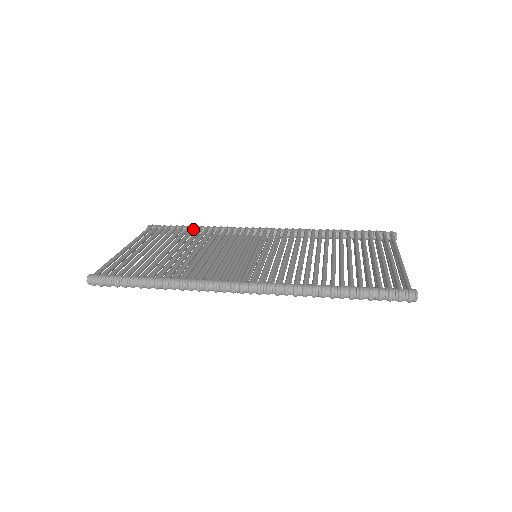
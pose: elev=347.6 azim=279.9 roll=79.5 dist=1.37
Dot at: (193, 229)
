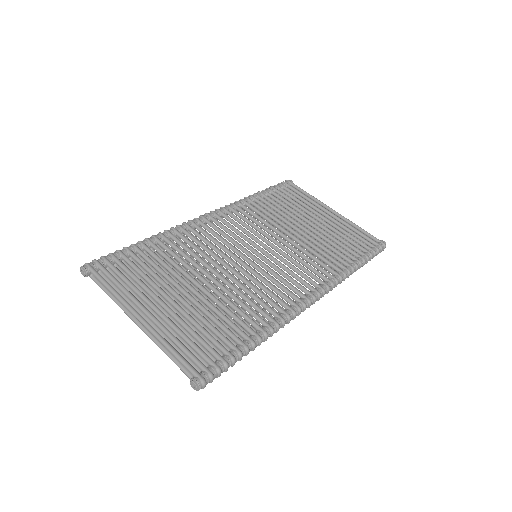
Dot at: (149, 248)
